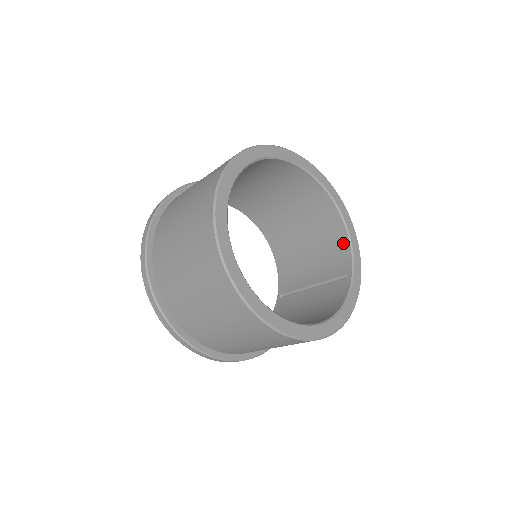
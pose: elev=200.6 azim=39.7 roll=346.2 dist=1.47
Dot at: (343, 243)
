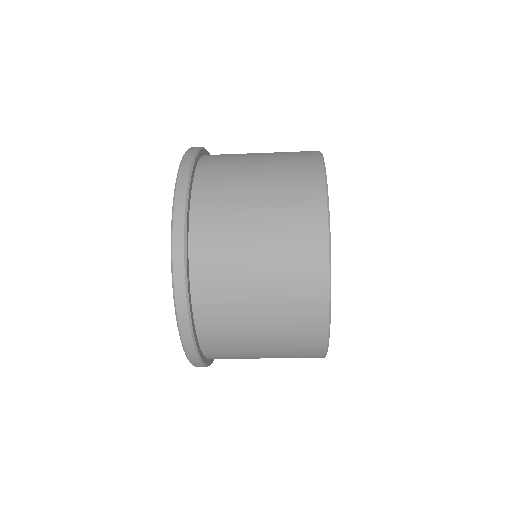
Dot at: occluded
